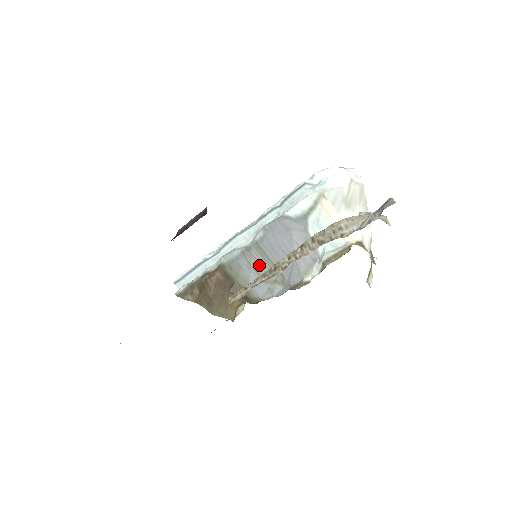
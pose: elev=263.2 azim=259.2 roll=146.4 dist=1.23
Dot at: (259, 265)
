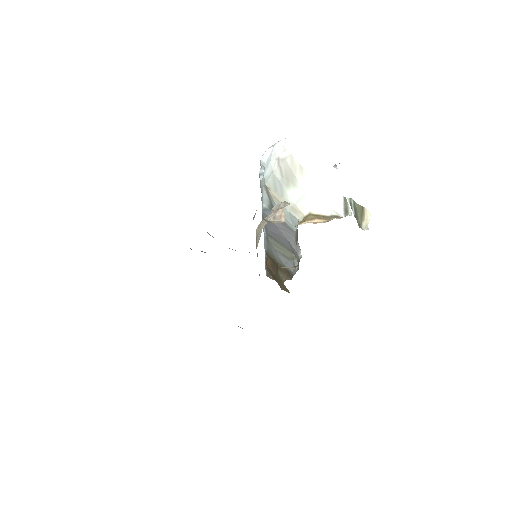
Dot at: (279, 248)
